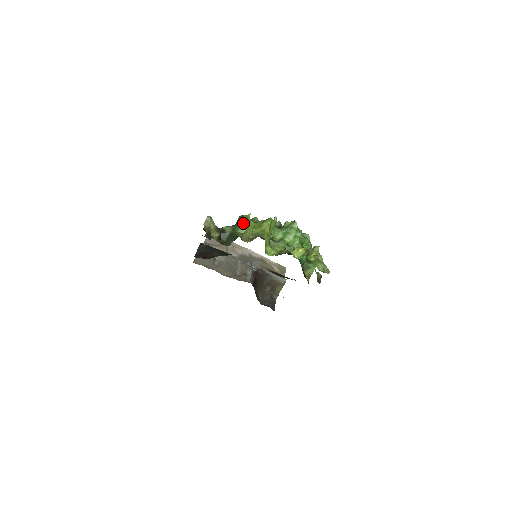
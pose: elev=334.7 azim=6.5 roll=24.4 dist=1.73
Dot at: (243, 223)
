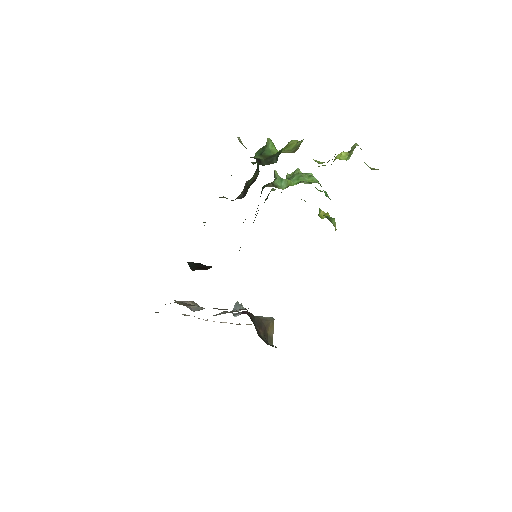
Dot at: (271, 146)
